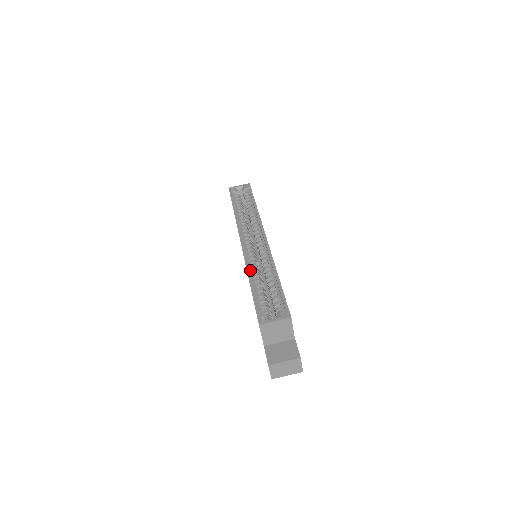
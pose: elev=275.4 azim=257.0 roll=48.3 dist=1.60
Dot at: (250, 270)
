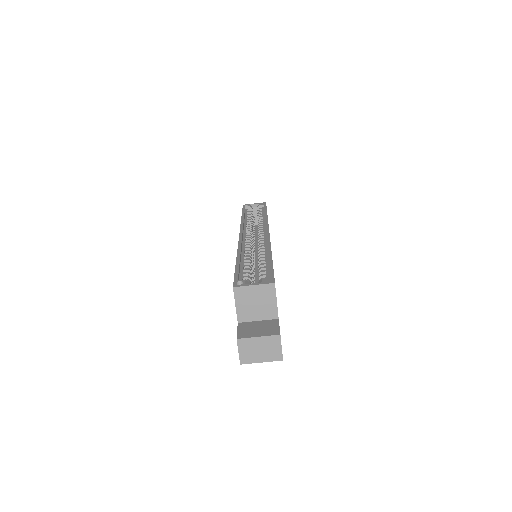
Dot at: (242, 253)
